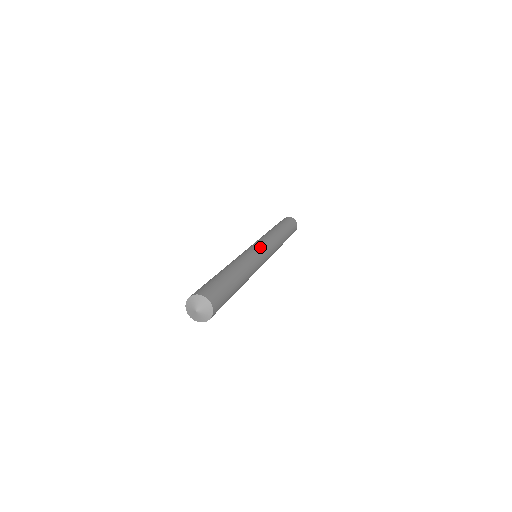
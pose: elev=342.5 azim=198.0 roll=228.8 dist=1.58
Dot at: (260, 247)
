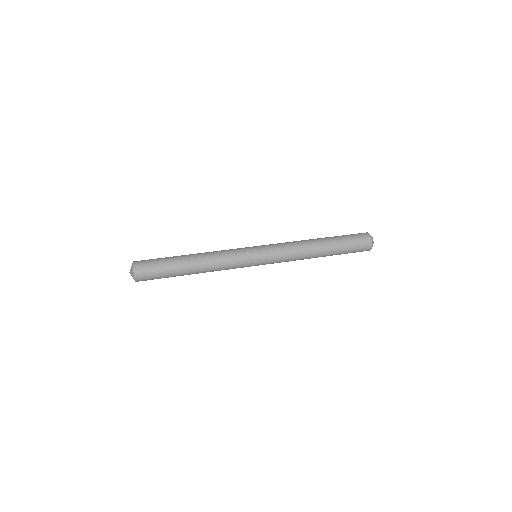
Dot at: (257, 255)
